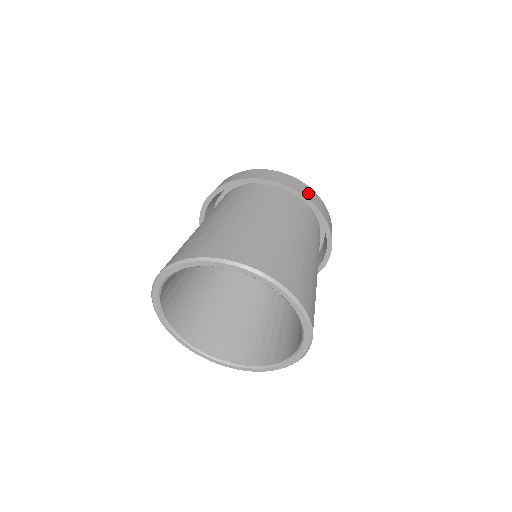
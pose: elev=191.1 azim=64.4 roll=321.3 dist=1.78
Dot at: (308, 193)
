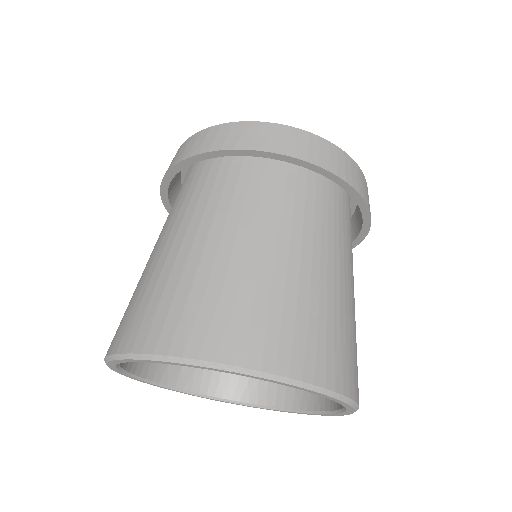
Dot at: (236, 137)
